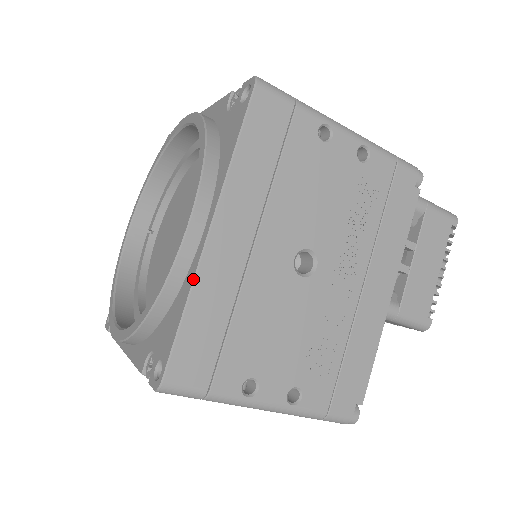
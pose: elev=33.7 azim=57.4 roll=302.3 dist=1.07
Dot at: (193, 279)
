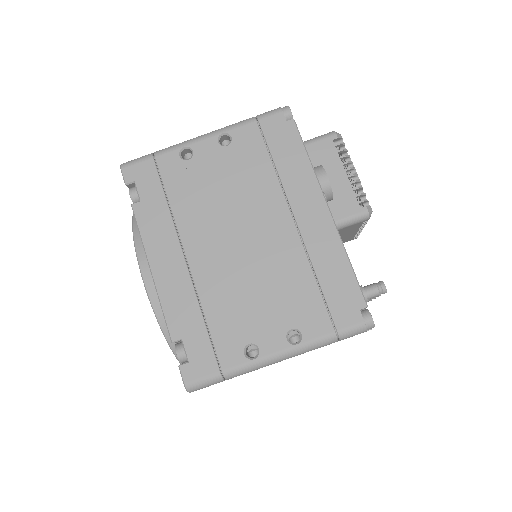
Dot at: occluded
